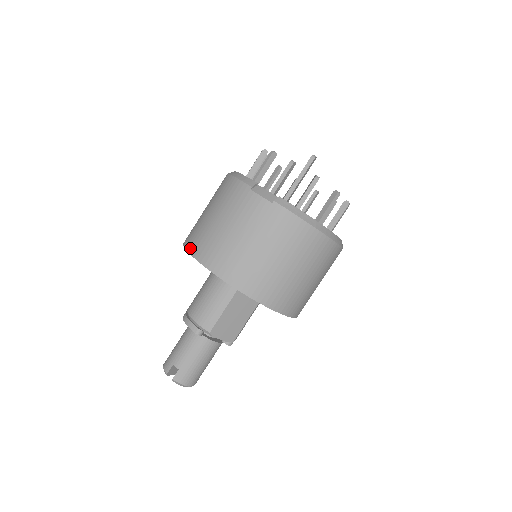
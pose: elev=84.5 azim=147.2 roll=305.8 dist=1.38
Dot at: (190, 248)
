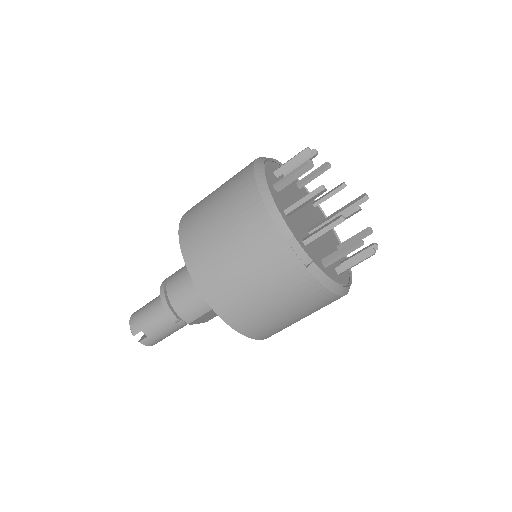
Dot at: (190, 264)
